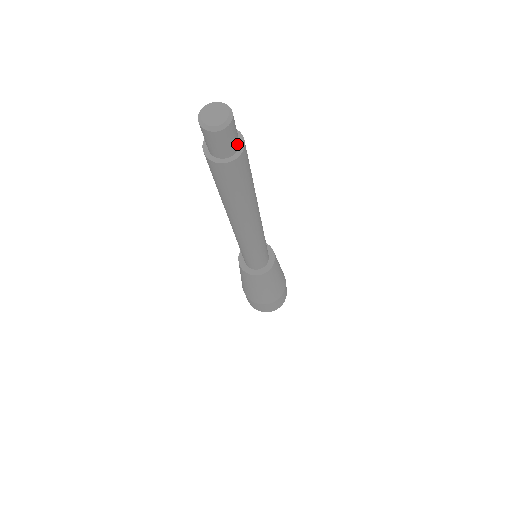
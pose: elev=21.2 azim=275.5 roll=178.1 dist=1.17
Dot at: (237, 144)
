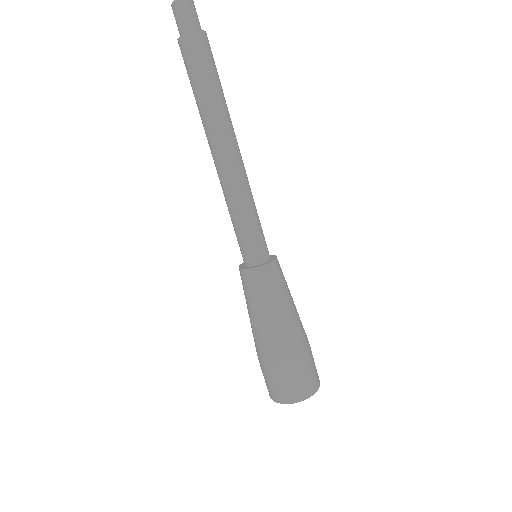
Dot at: (199, 27)
